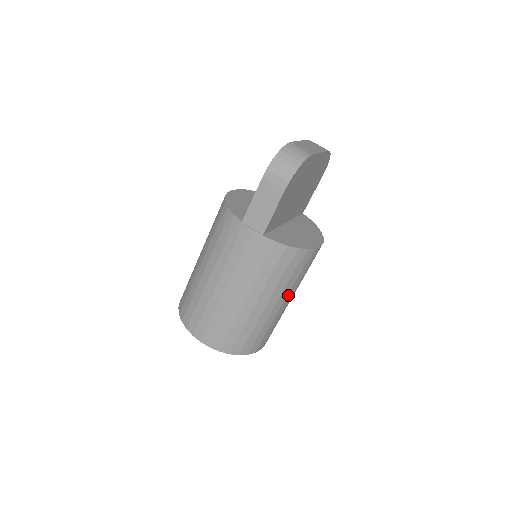
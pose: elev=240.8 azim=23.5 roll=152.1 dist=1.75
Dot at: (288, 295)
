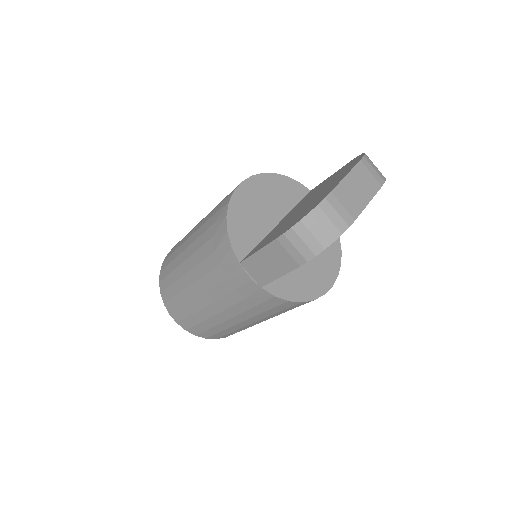
Dot at: occluded
